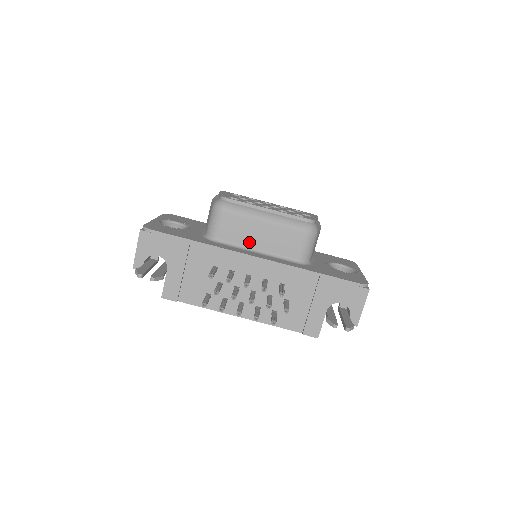
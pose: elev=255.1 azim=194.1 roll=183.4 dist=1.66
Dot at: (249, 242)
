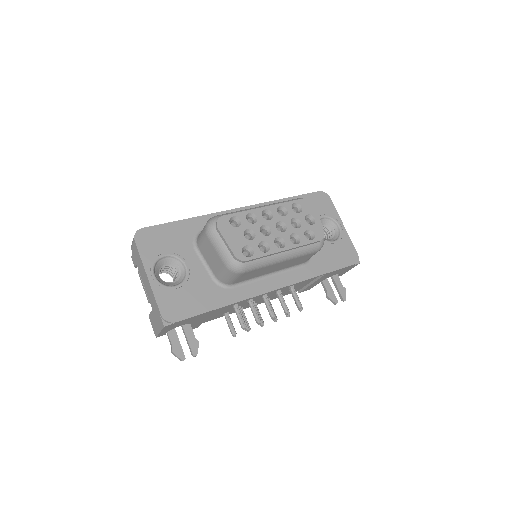
Dot at: (263, 274)
